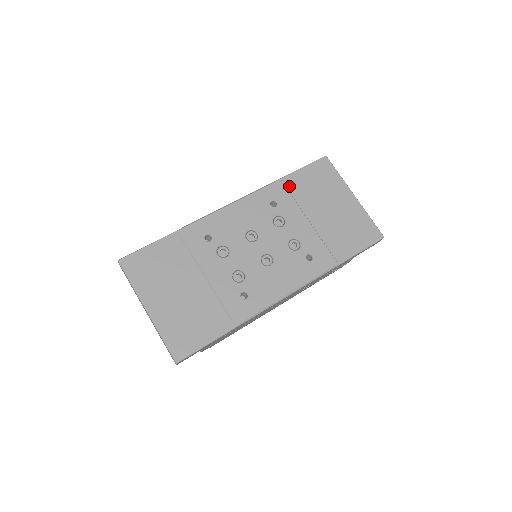
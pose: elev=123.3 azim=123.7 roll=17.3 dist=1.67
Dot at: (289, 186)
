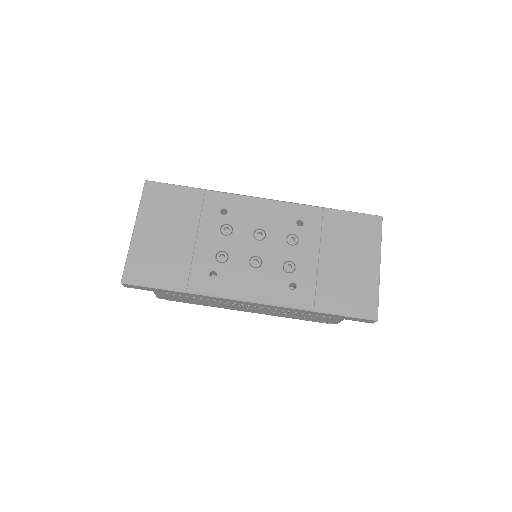
Dot at: (326, 218)
